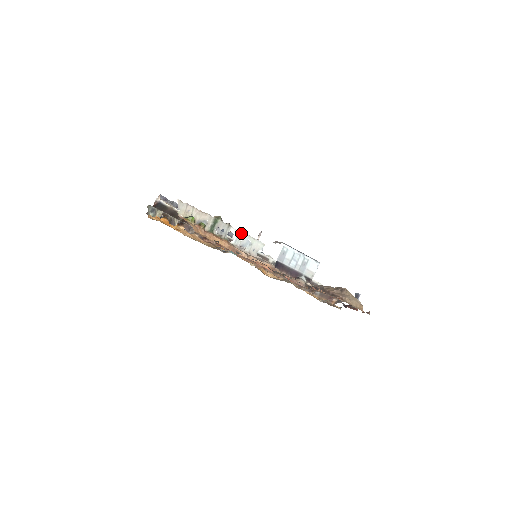
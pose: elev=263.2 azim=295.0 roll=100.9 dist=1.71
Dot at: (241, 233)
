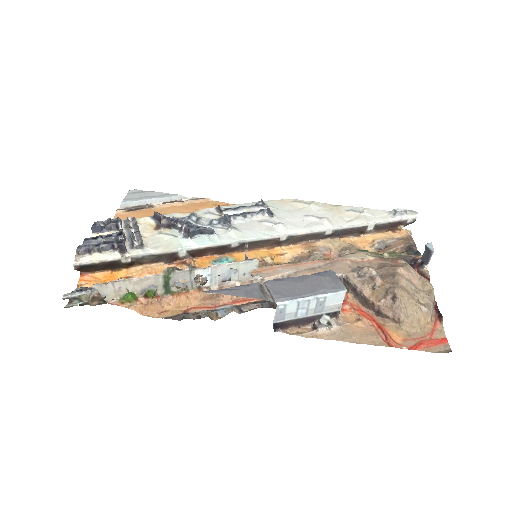
Dot at: (214, 268)
